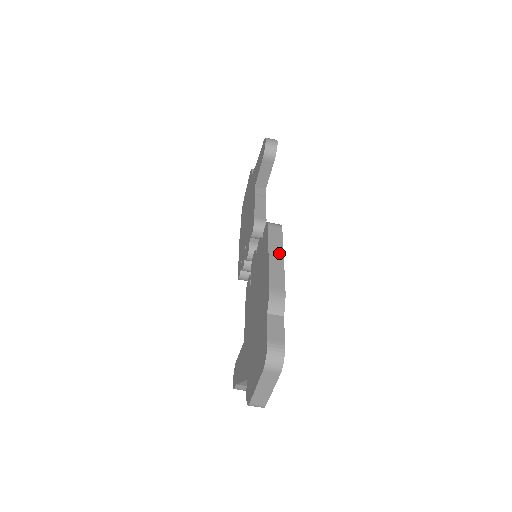
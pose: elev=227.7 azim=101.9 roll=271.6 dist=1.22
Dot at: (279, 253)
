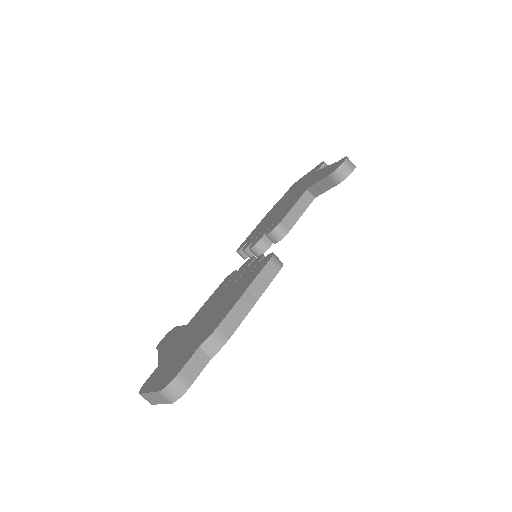
Dot at: (256, 295)
